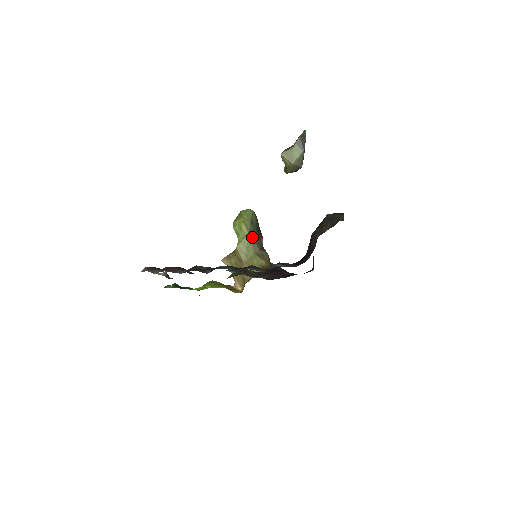
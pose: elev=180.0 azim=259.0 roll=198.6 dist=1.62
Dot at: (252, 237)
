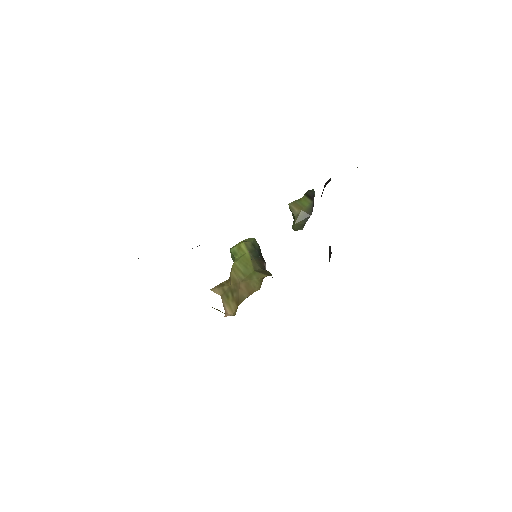
Dot at: (252, 256)
